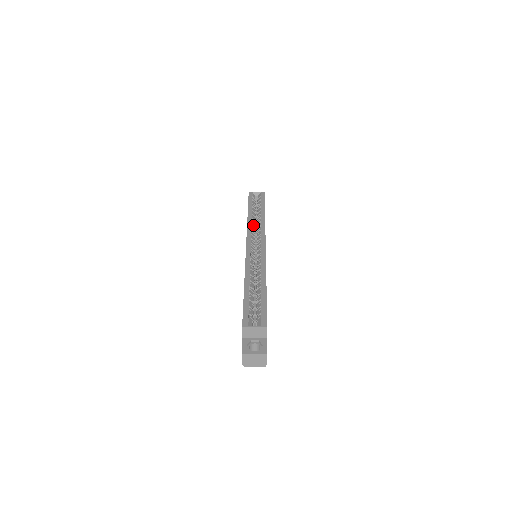
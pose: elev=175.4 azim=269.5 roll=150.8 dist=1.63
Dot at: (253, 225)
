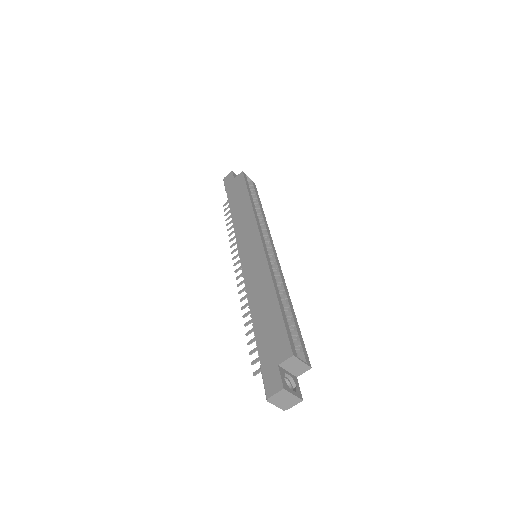
Dot at: (257, 217)
